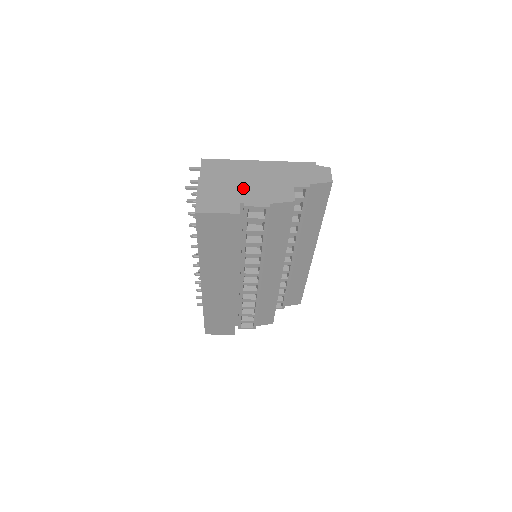
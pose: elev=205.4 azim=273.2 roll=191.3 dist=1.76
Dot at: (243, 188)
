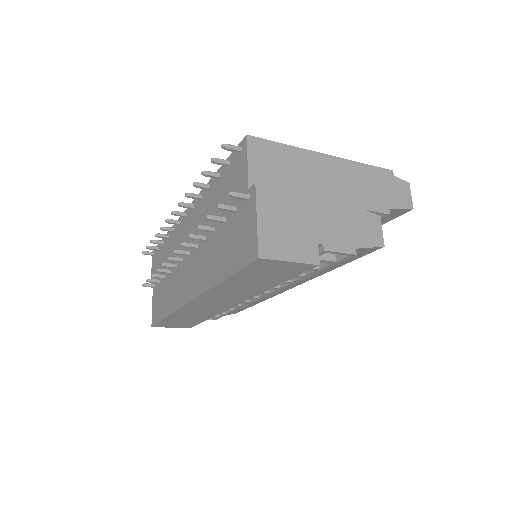
Dot at: (320, 214)
